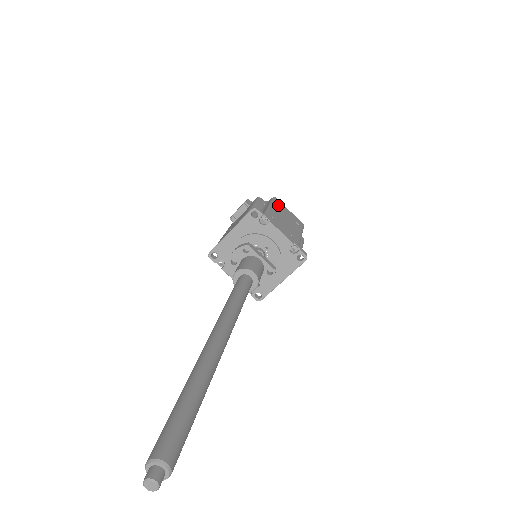
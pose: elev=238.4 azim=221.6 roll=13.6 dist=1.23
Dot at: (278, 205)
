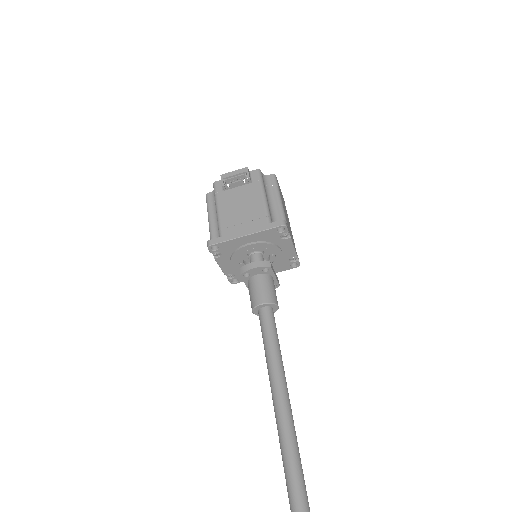
Dot at: occluded
